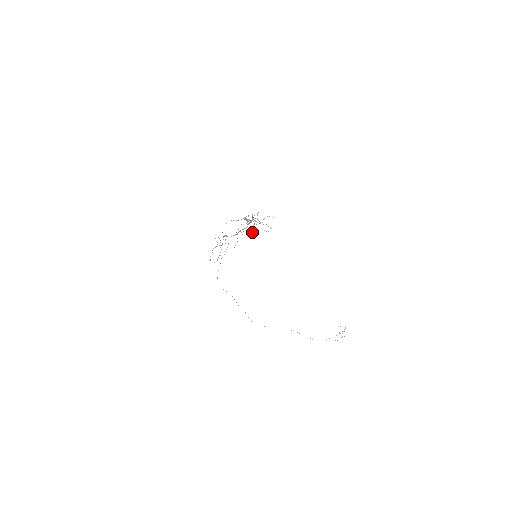
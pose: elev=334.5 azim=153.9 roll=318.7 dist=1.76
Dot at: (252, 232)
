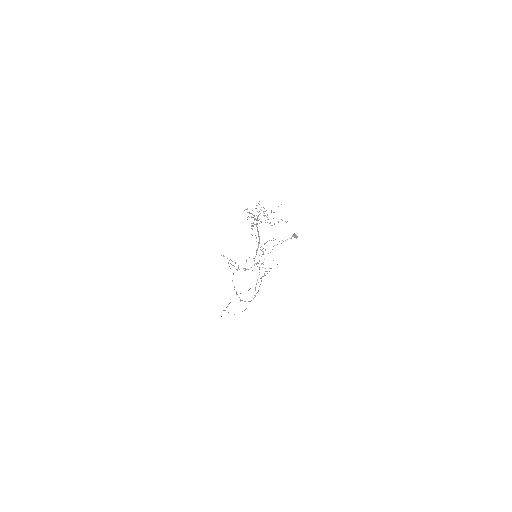
Dot at: occluded
